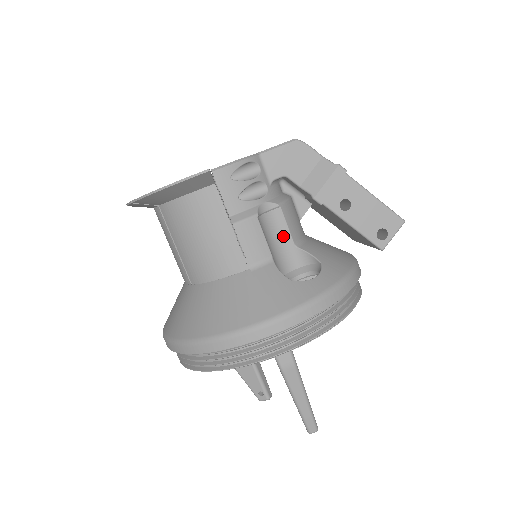
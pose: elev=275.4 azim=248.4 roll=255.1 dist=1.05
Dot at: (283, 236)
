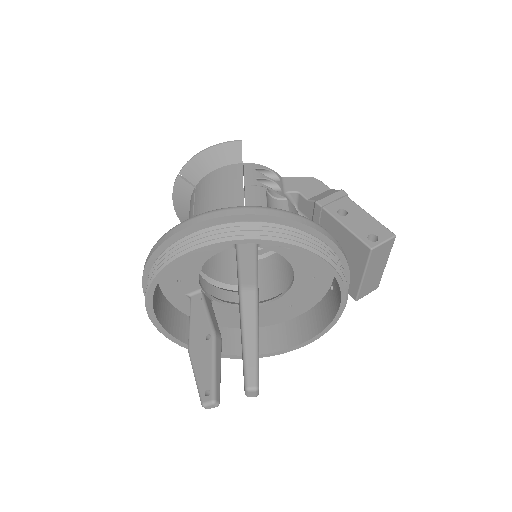
Dot at: occluded
